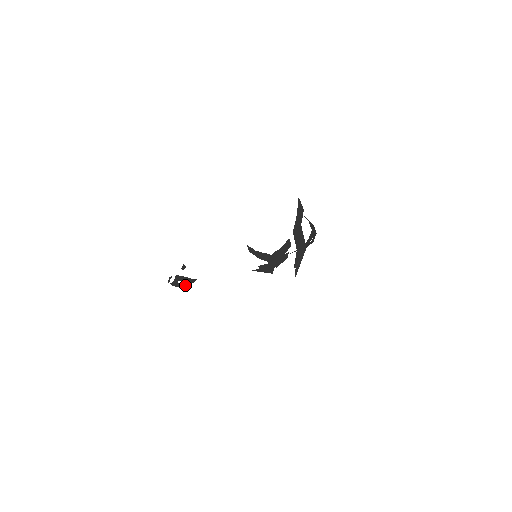
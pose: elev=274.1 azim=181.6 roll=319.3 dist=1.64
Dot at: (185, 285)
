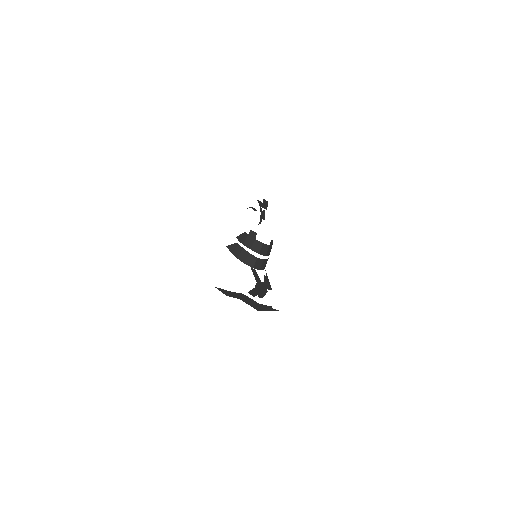
Dot at: occluded
